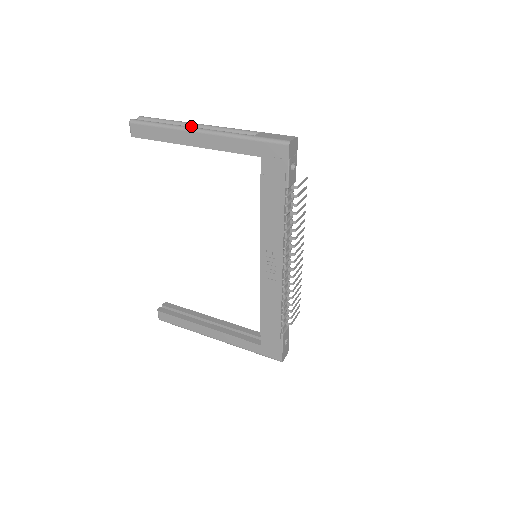
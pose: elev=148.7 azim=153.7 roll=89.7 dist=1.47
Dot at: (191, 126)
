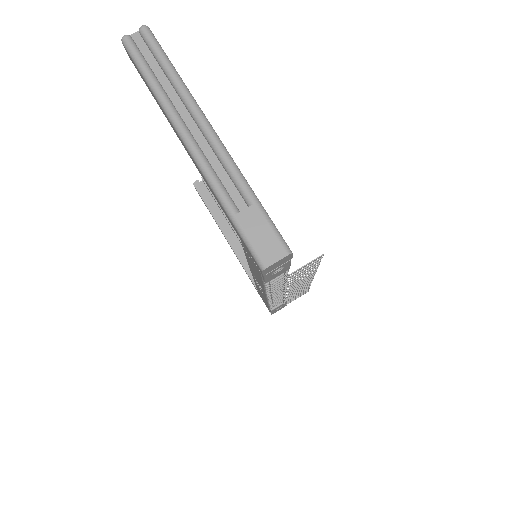
Dot at: (188, 109)
